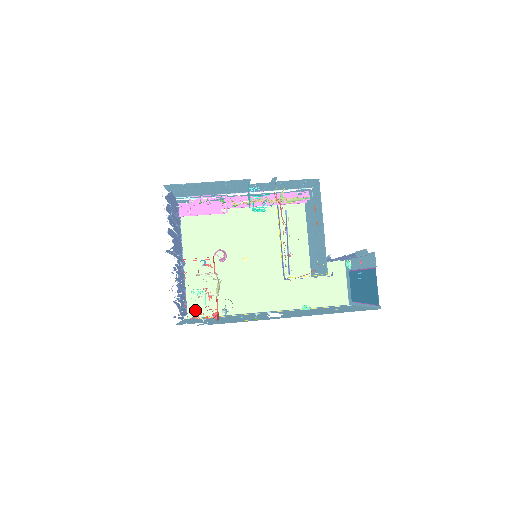
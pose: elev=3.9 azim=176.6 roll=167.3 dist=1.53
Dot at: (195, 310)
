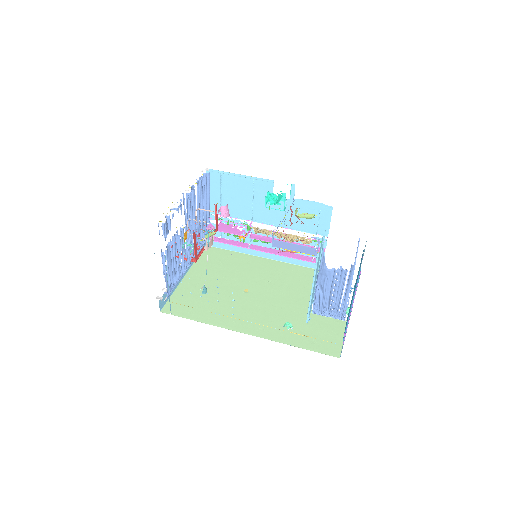
Dot at: (176, 309)
